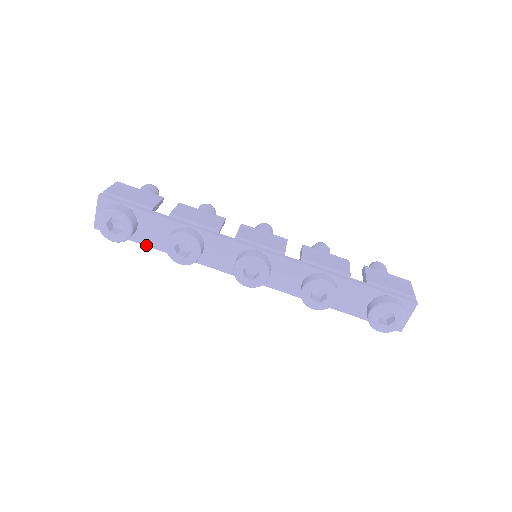
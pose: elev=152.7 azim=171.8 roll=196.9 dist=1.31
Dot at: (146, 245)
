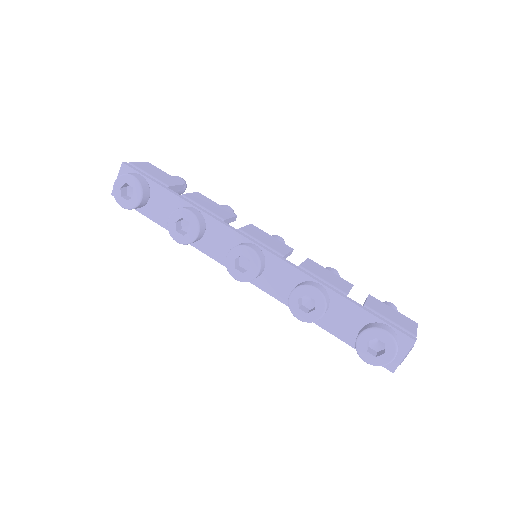
Dot at: (153, 220)
